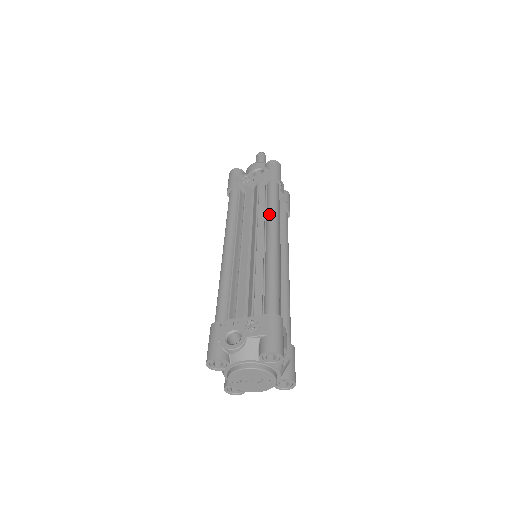
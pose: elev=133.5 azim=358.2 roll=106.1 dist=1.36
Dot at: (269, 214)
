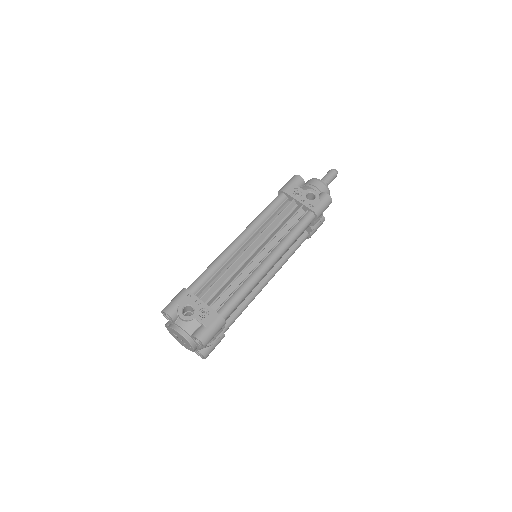
Dot at: (286, 239)
